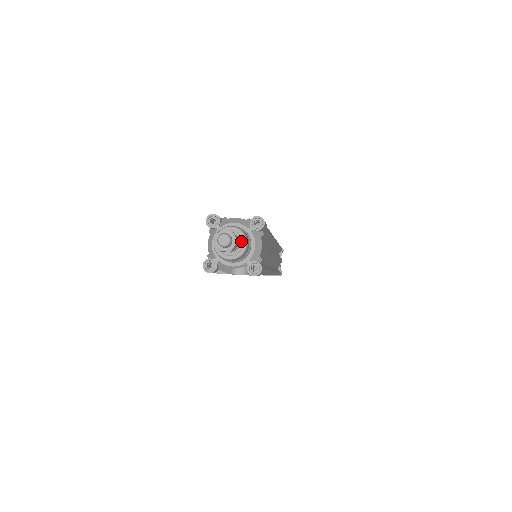
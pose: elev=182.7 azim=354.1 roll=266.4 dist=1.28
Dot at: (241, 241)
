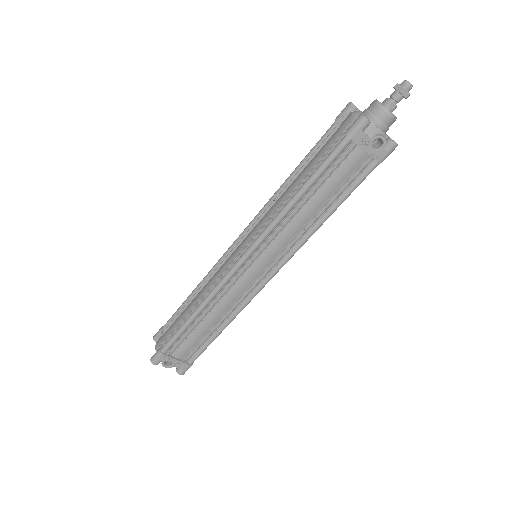
Dot at: occluded
